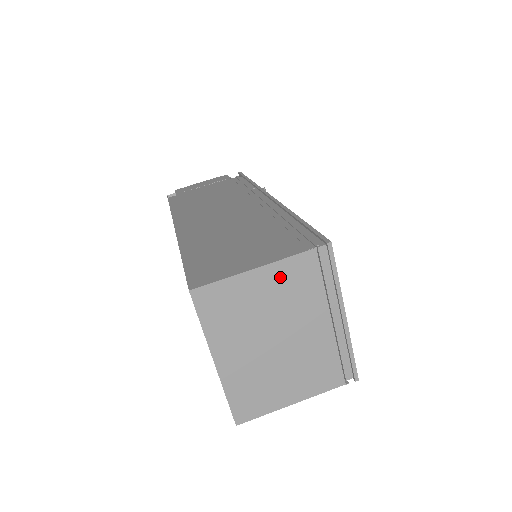
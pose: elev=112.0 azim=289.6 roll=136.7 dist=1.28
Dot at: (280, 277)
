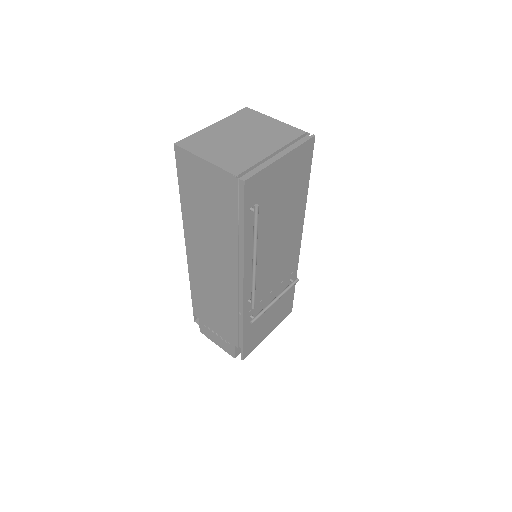
Dot at: (280, 127)
